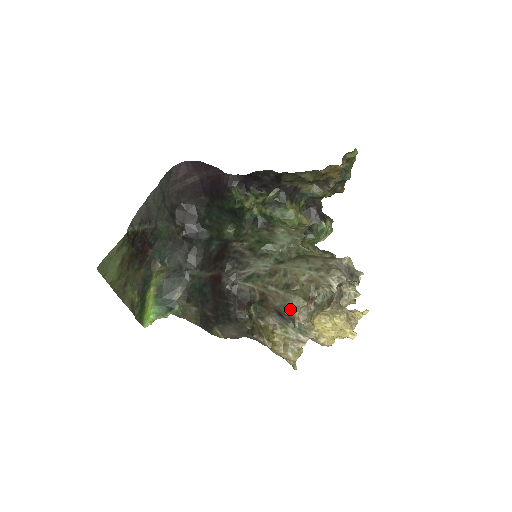
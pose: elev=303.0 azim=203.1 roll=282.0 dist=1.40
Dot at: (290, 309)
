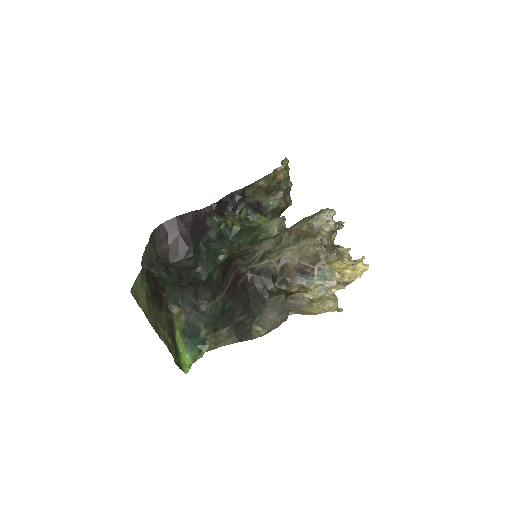
Dot at: (309, 250)
